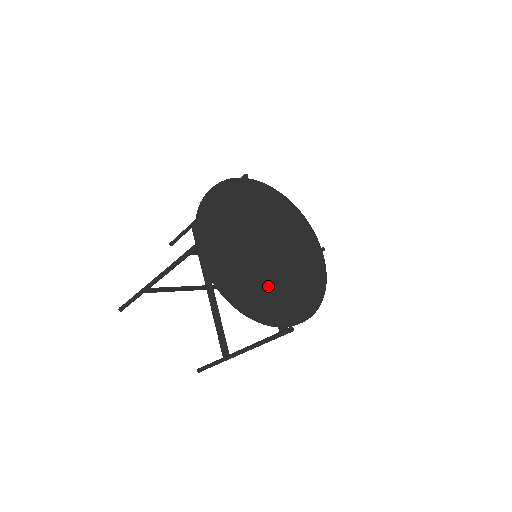
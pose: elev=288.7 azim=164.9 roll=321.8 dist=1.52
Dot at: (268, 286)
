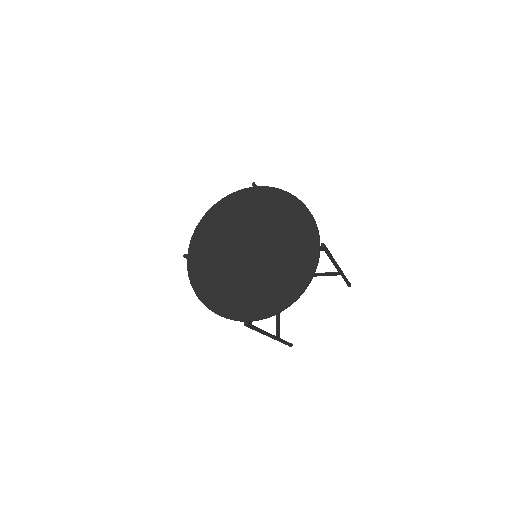
Dot at: (236, 285)
